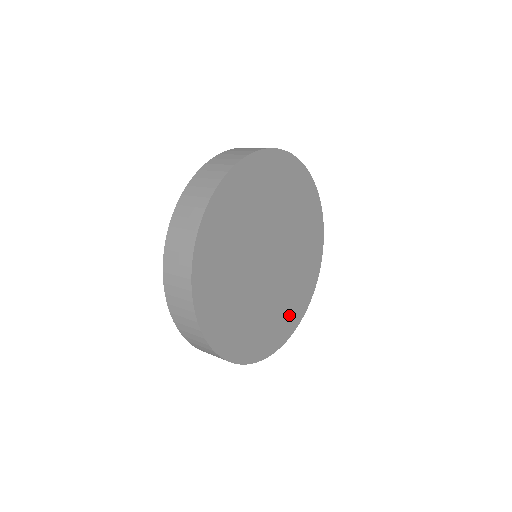
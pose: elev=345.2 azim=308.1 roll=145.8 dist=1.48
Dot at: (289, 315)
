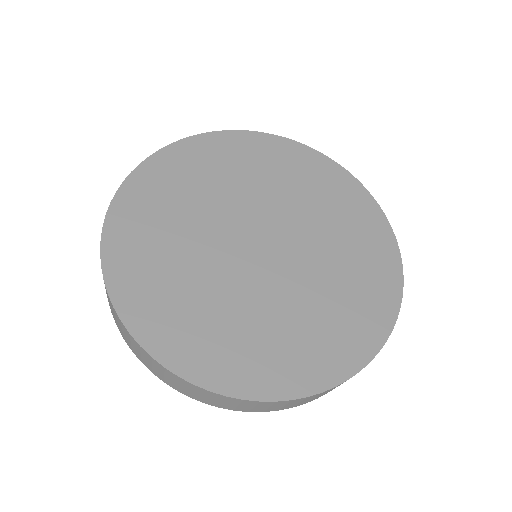
Dot at: (232, 353)
